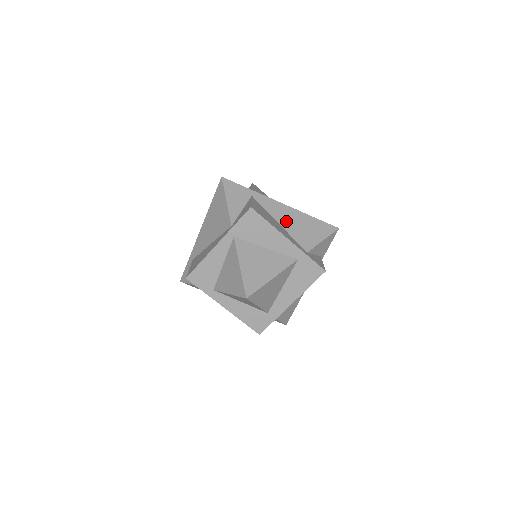
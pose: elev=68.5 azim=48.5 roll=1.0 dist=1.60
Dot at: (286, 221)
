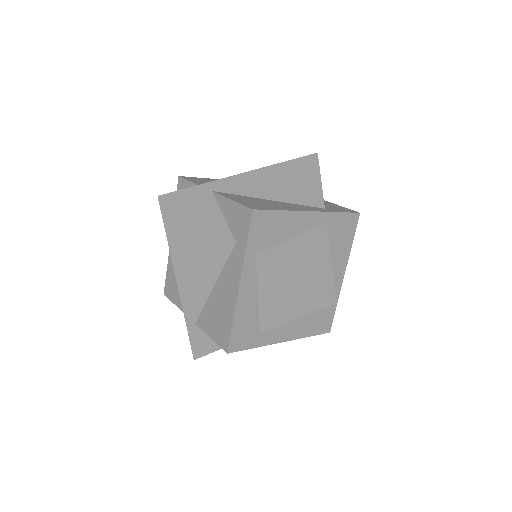
Dot at: occluded
